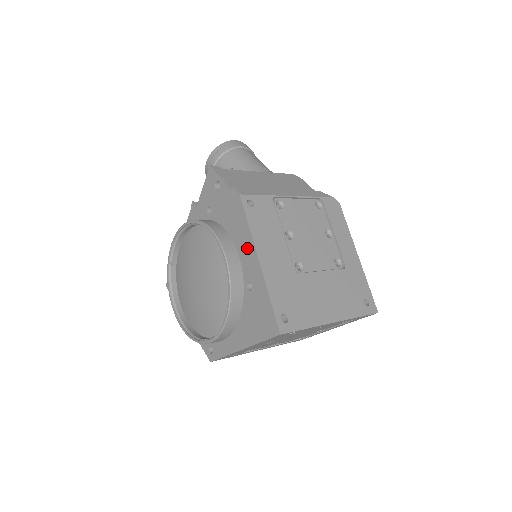
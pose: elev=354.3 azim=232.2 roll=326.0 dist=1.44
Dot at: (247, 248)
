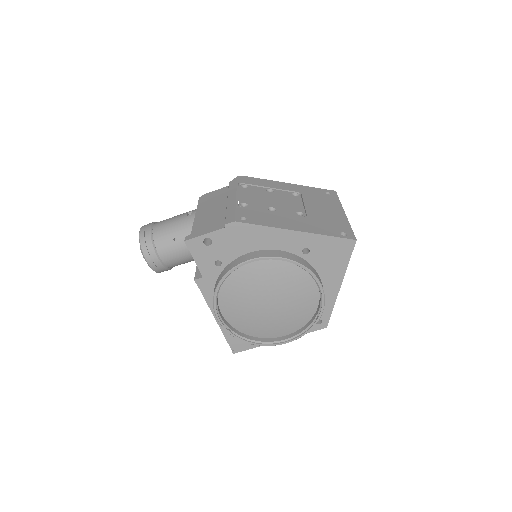
Dot at: (279, 238)
